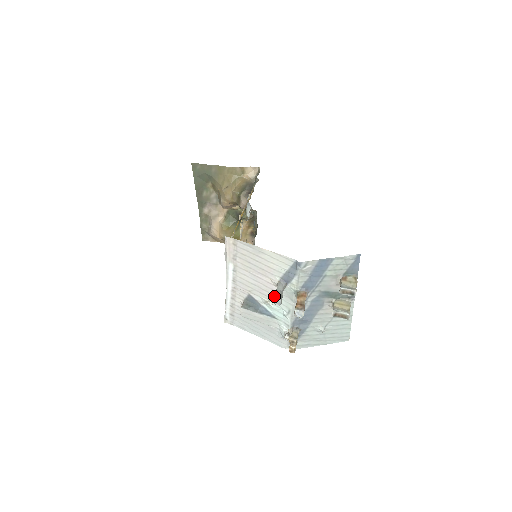
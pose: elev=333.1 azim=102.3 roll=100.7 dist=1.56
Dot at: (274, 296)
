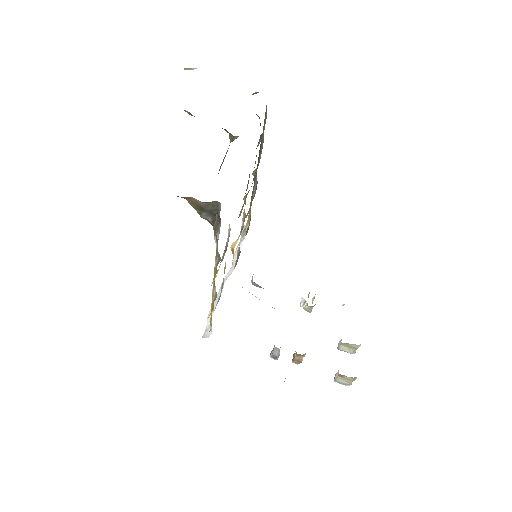
Dot at: occluded
